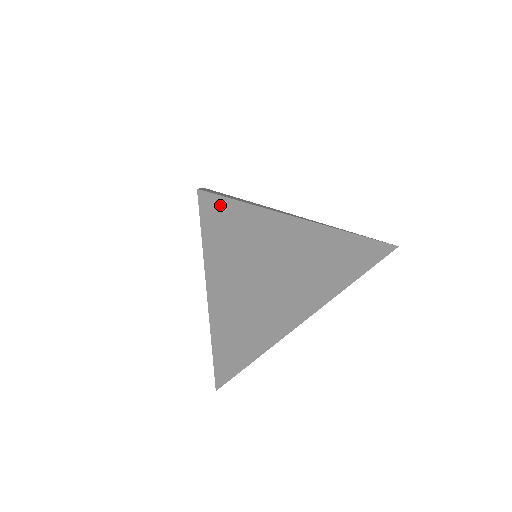
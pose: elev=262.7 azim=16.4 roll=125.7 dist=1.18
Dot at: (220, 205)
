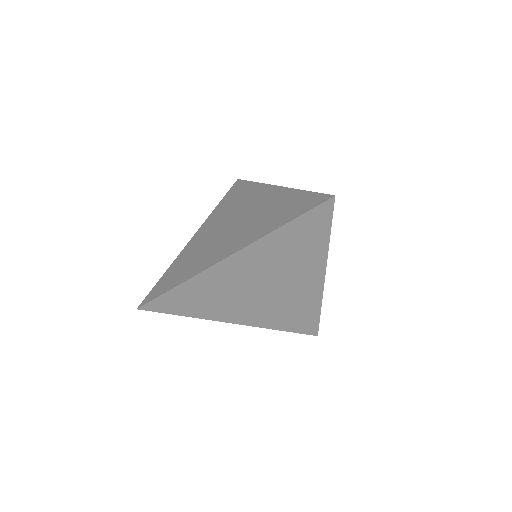
Dot at: (325, 215)
